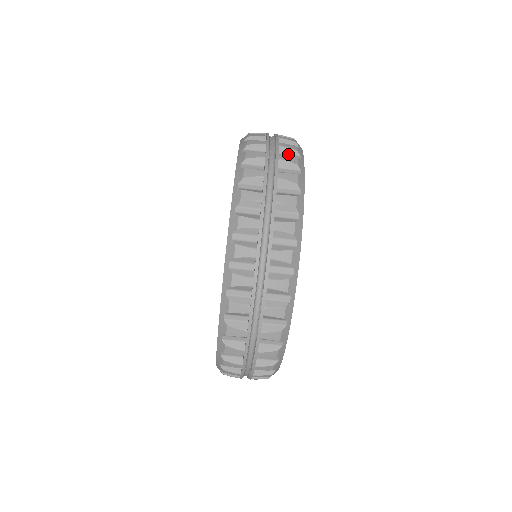
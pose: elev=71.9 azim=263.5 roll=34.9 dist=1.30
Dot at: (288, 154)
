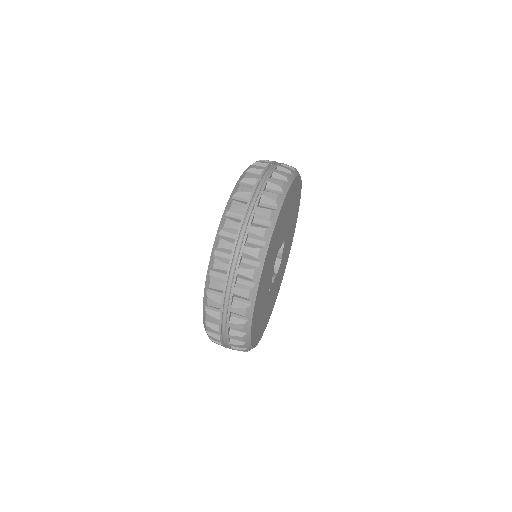
Dot at: occluded
